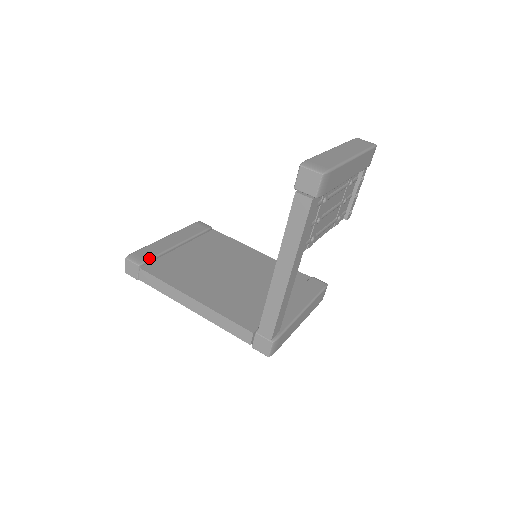
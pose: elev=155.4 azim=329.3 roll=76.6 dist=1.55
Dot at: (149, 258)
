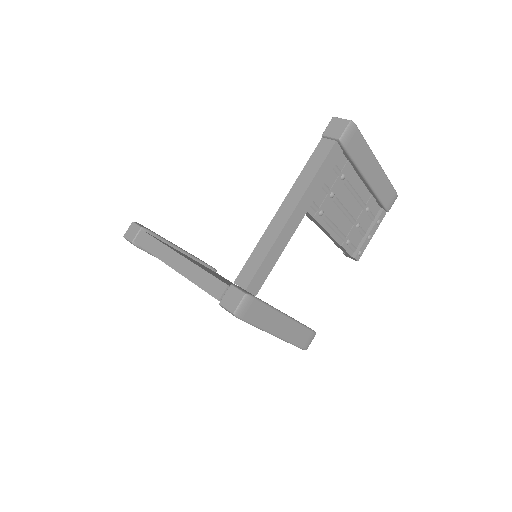
Dot at: (153, 232)
